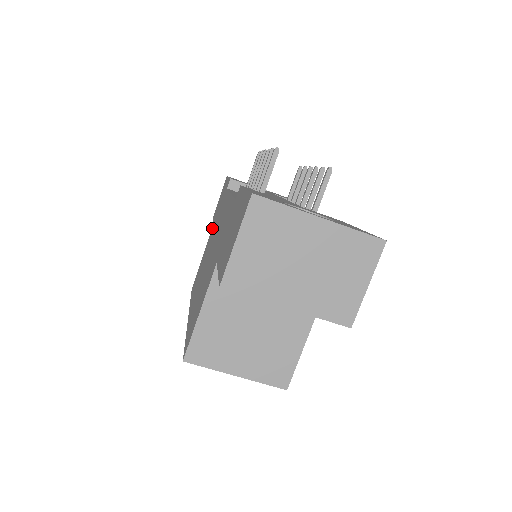
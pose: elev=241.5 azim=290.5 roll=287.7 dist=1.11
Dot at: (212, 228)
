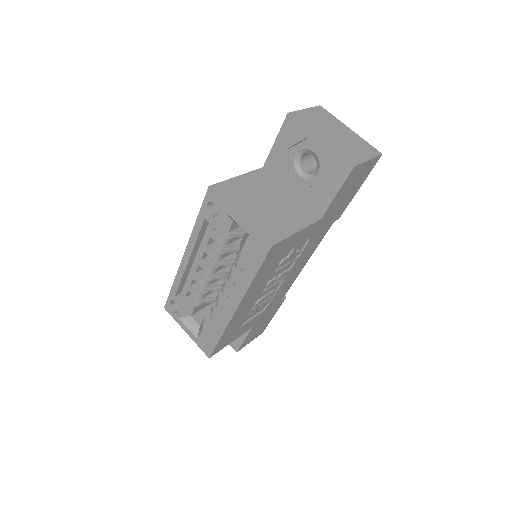
Dot at: occluded
